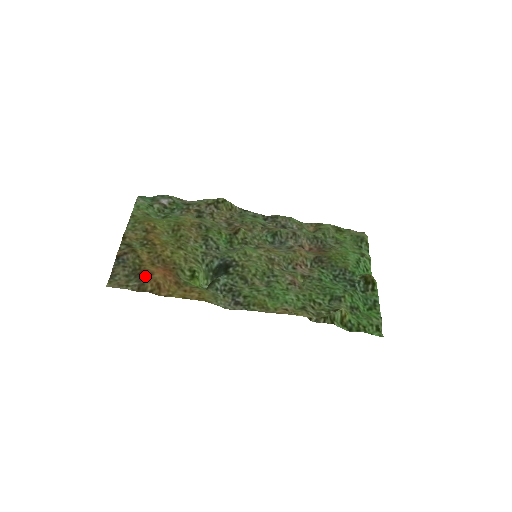
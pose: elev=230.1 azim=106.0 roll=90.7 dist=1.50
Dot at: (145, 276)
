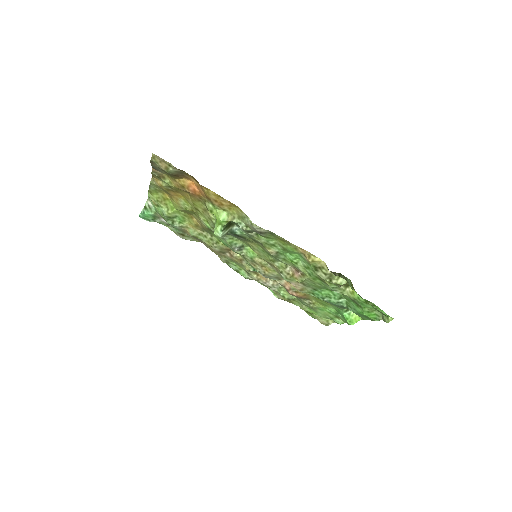
Dot at: (184, 174)
